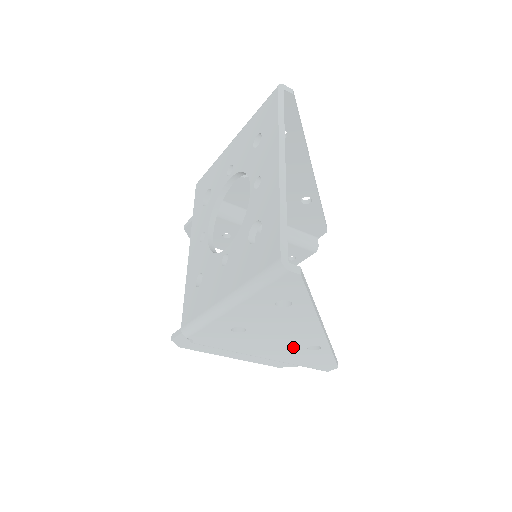
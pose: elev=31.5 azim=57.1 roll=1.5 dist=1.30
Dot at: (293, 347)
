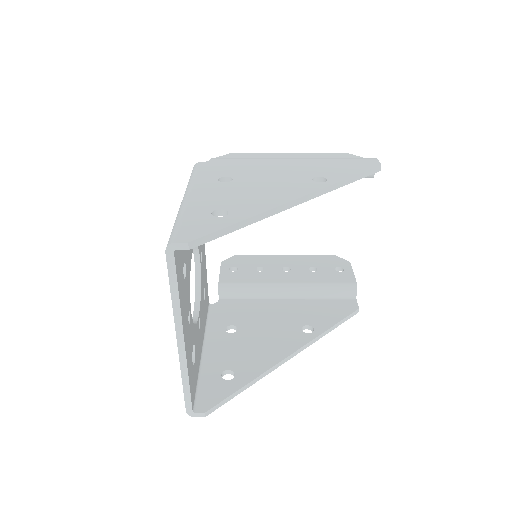
Dot at: occluded
